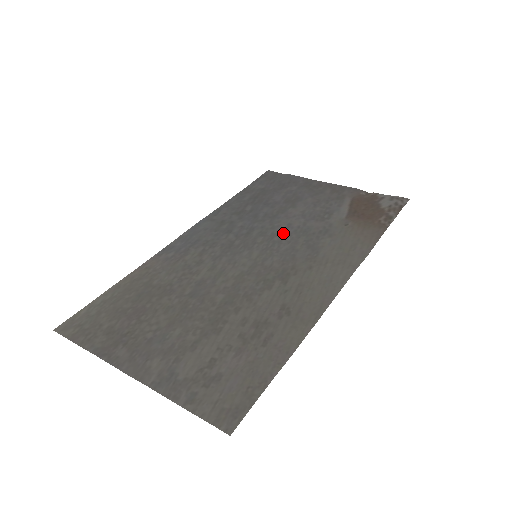
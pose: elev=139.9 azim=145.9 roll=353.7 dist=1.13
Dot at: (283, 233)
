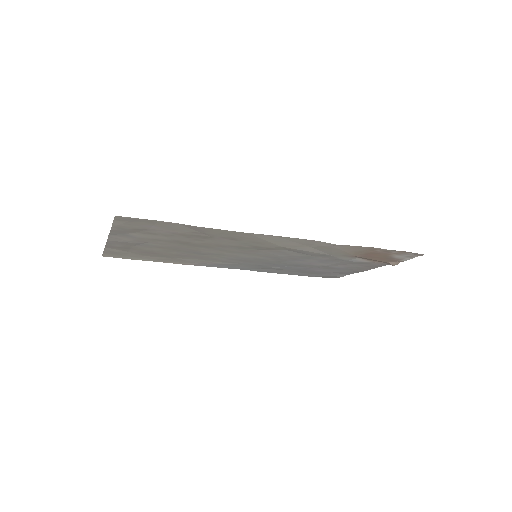
Dot at: (292, 259)
